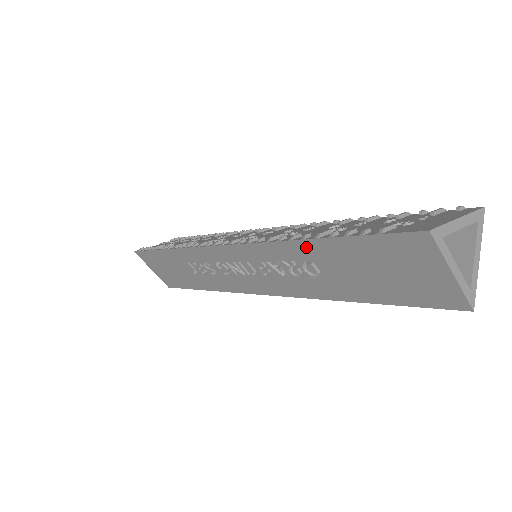
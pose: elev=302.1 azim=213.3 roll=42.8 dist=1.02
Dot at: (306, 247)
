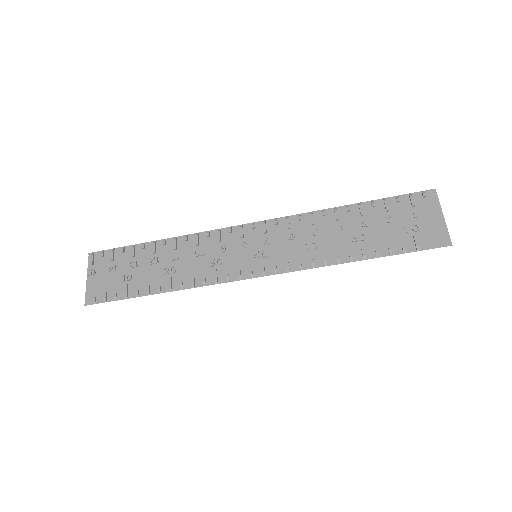
Dot at: (350, 261)
